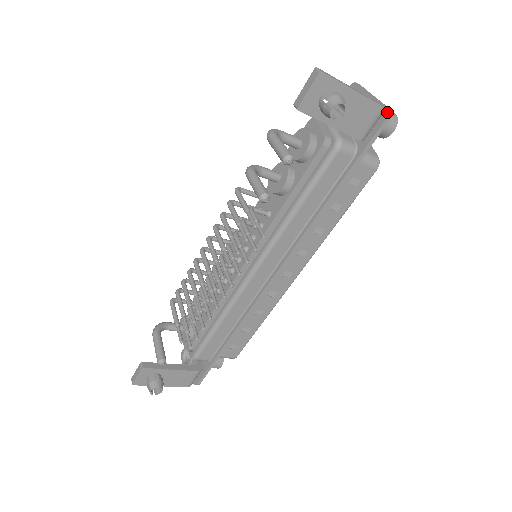
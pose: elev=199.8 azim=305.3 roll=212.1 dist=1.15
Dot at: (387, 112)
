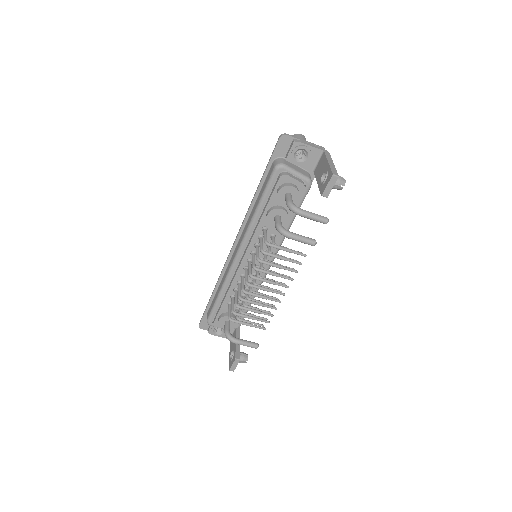
Dot at: occluded
